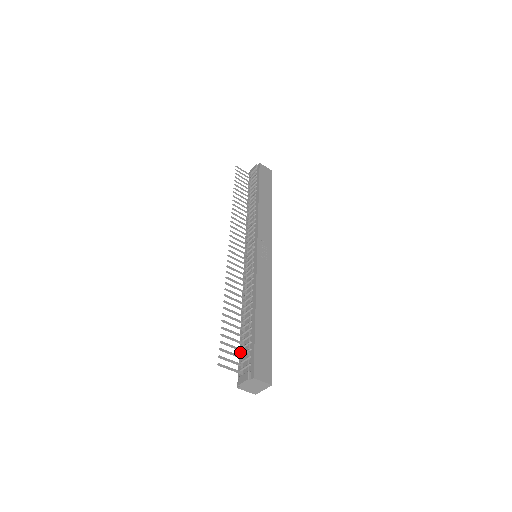
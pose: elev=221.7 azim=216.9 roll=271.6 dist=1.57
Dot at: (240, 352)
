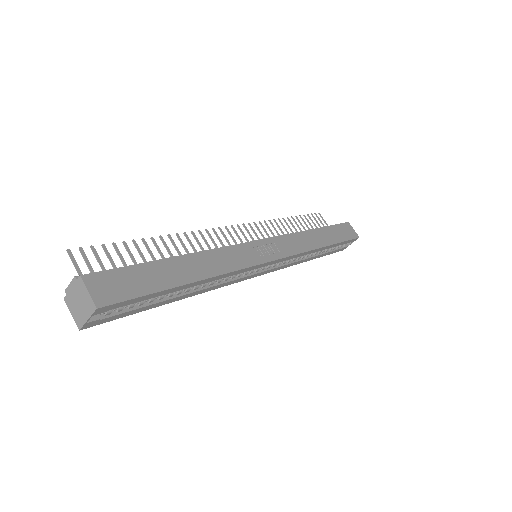
Dot at: occluded
